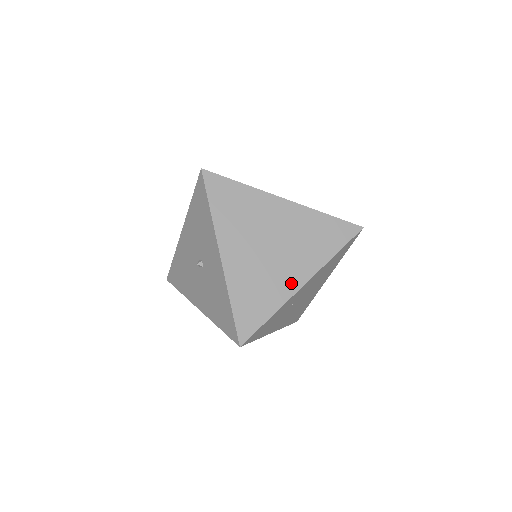
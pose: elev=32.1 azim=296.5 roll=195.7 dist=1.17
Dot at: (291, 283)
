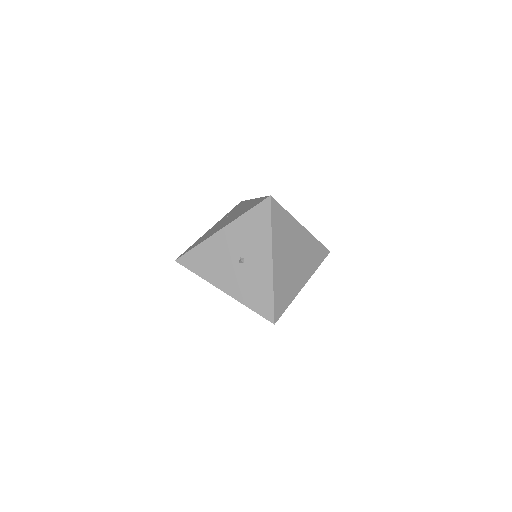
Dot at: (300, 284)
